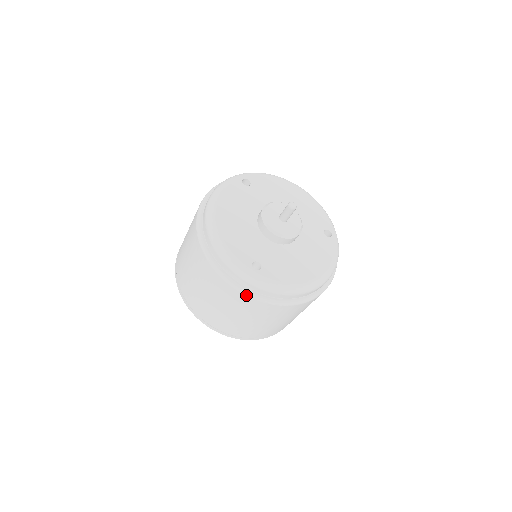
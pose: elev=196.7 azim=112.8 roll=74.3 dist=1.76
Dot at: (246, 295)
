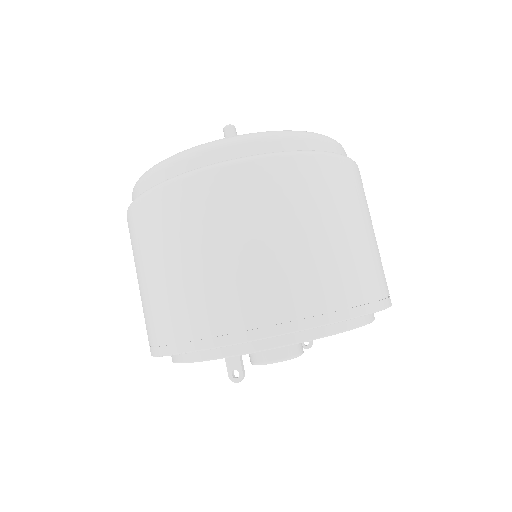
Dot at: (134, 203)
